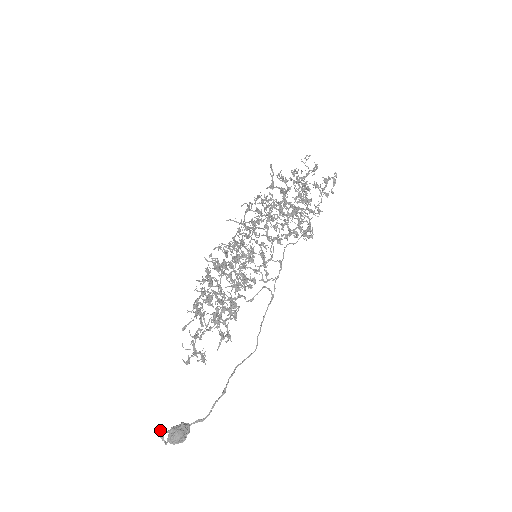
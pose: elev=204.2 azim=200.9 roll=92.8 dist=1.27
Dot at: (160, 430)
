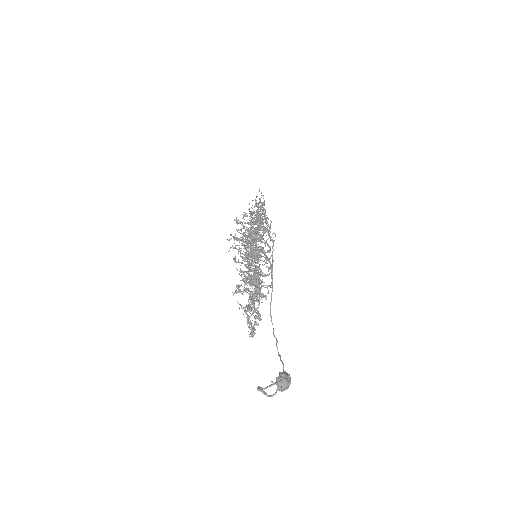
Dot at: (261, 387)
